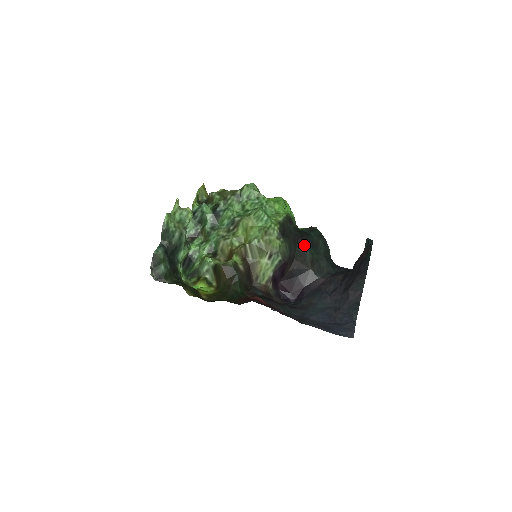
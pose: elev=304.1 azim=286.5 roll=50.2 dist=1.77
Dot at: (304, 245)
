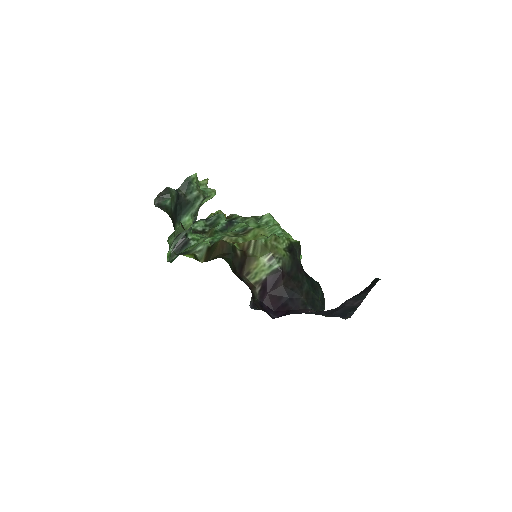
Dot at: (305, 277)
